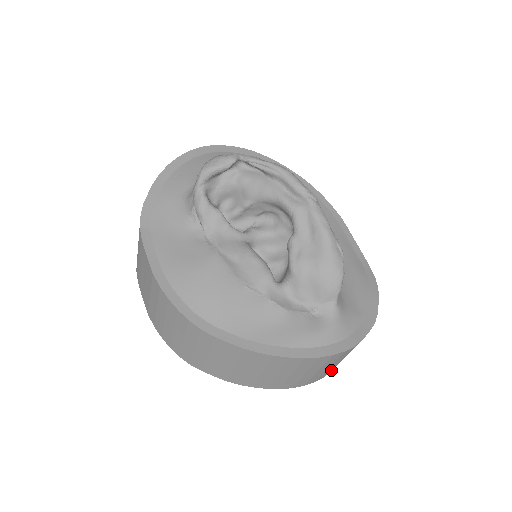
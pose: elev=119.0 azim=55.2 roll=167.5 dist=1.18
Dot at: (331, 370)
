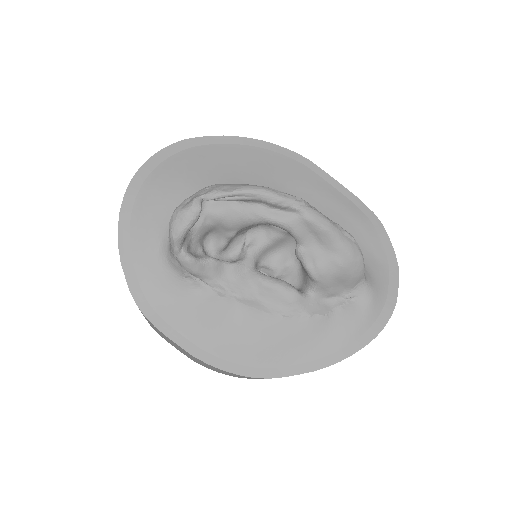
Dot at: occluded
